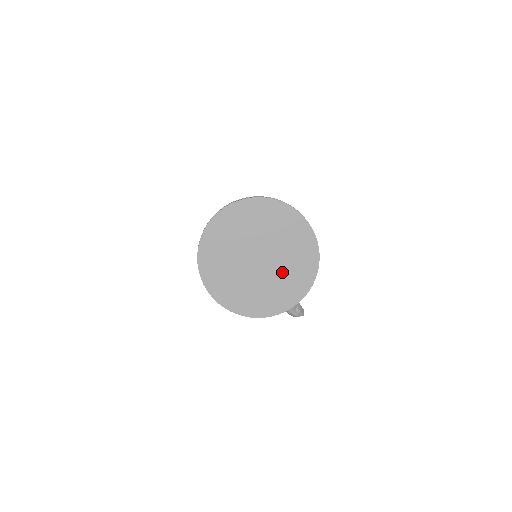
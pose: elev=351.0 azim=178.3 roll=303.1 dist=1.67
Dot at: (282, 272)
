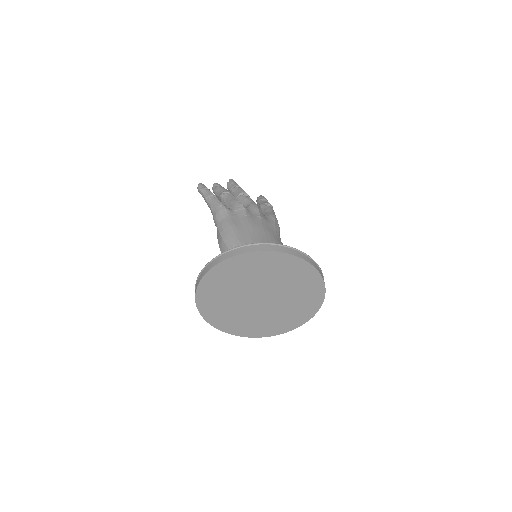
Dot at: (286, 305)
